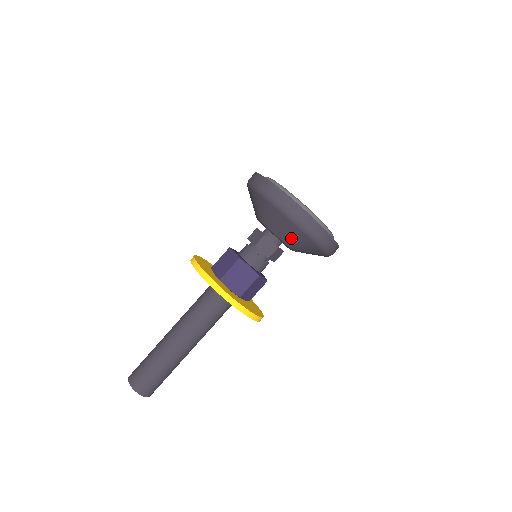
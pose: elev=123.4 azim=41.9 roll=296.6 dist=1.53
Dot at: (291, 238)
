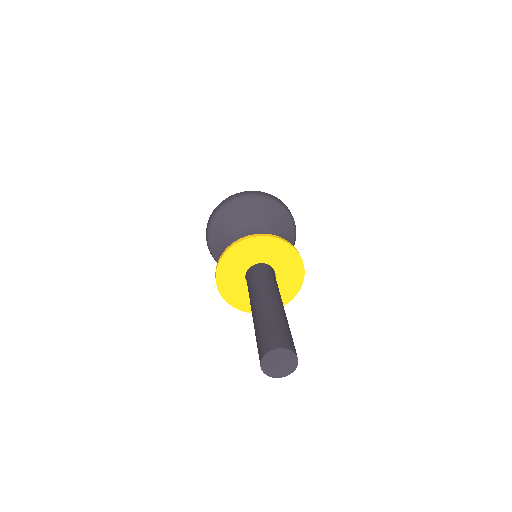
Dot at: (274, 222)
